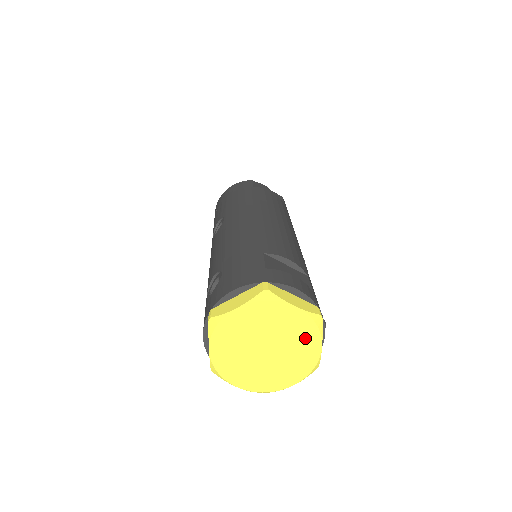
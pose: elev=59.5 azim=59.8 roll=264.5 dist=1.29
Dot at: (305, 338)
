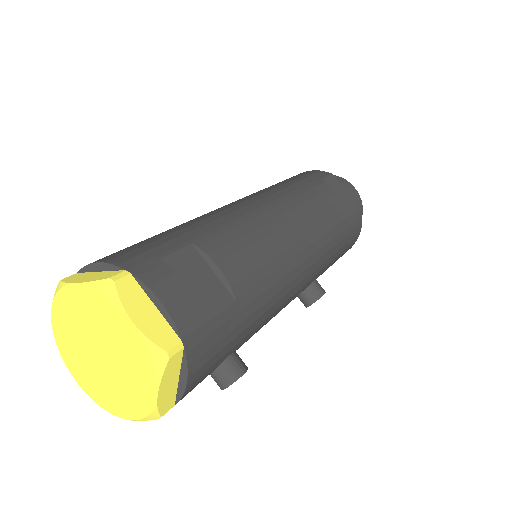
Dot at: (140, 370)
